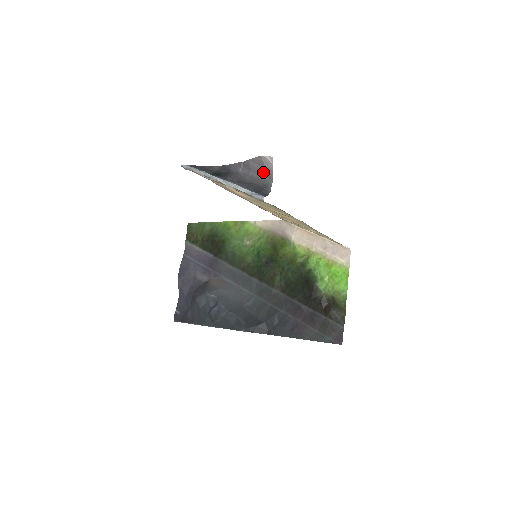
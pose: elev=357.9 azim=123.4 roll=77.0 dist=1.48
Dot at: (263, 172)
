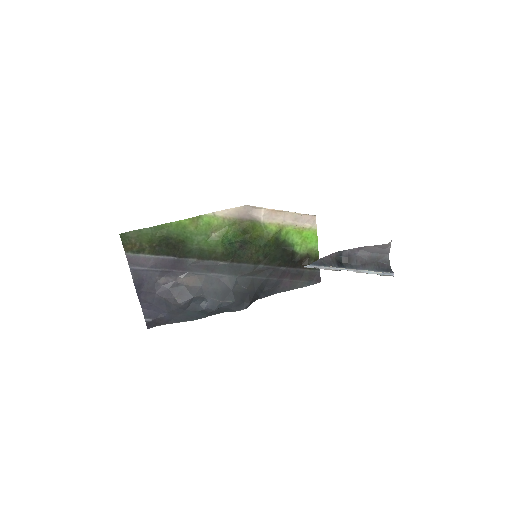
Dot at: (382, 252)
